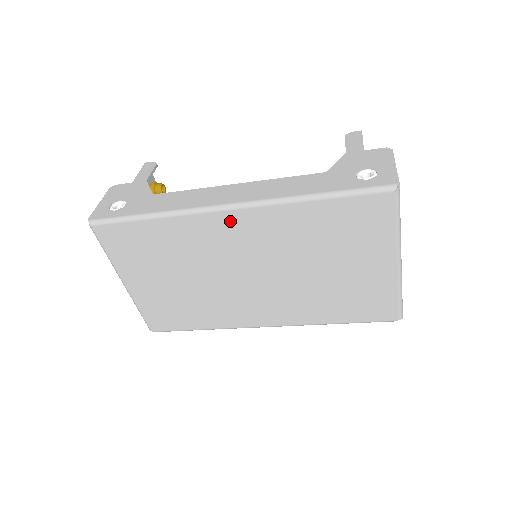
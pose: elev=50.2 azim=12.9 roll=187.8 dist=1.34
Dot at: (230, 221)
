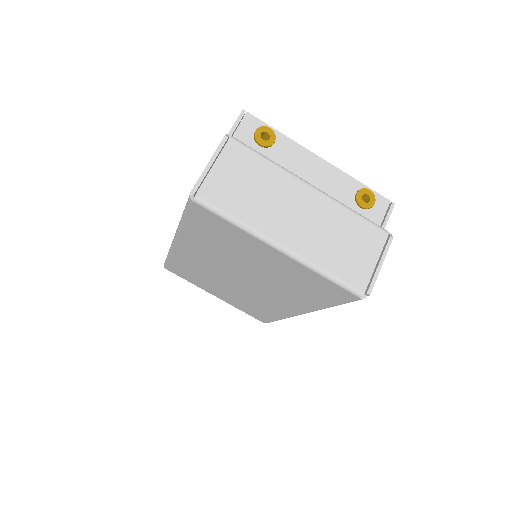
Dot at: (184, 250)
